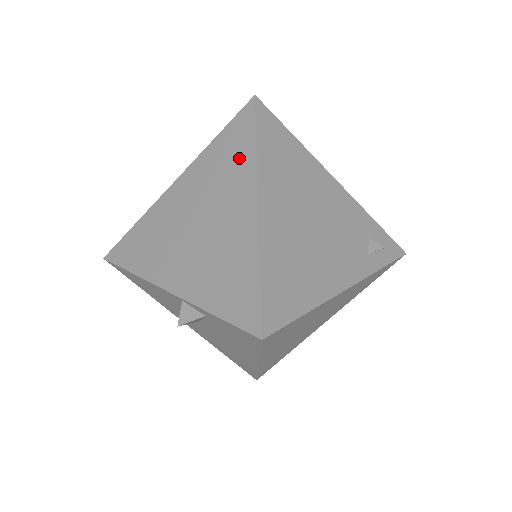
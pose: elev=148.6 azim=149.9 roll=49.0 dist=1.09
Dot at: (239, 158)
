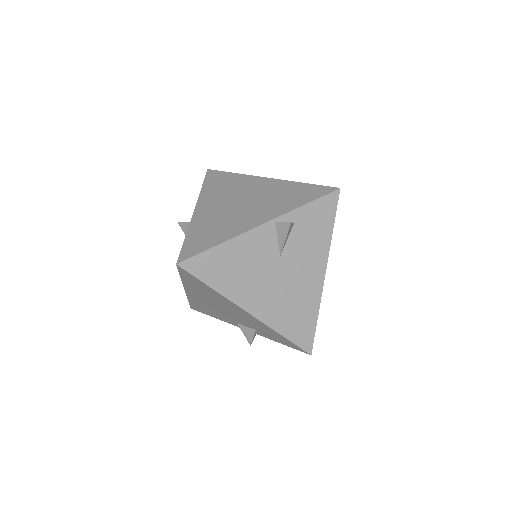
Dot at: (232, 180)
